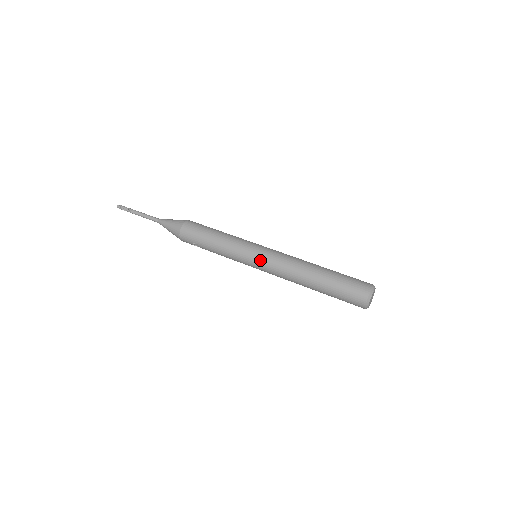
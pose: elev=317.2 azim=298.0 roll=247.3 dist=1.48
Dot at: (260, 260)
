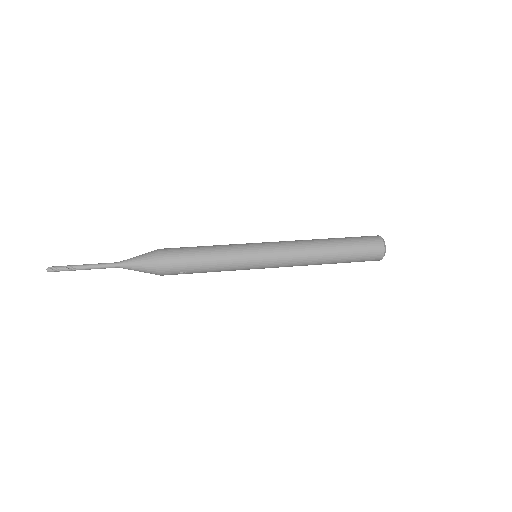
Dot at: (269, 258)
